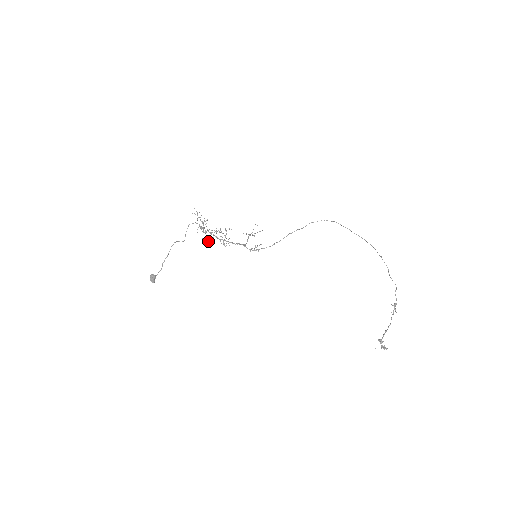
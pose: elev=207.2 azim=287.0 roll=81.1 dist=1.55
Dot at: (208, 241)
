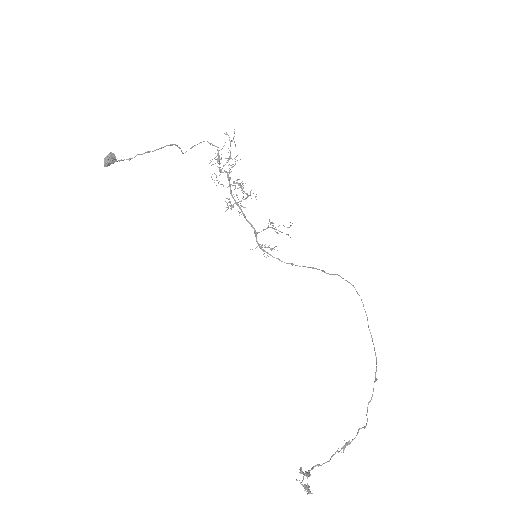
Dot at: occluded
